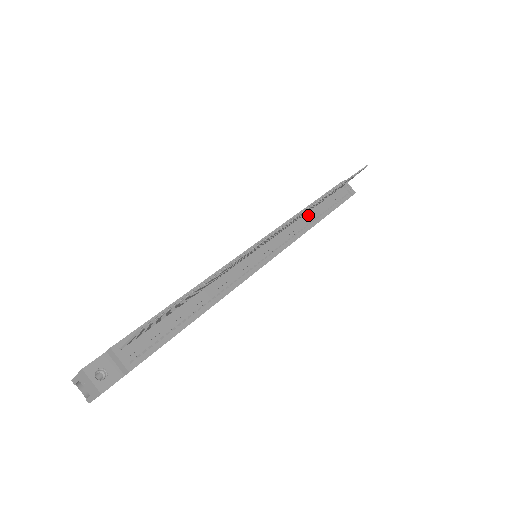
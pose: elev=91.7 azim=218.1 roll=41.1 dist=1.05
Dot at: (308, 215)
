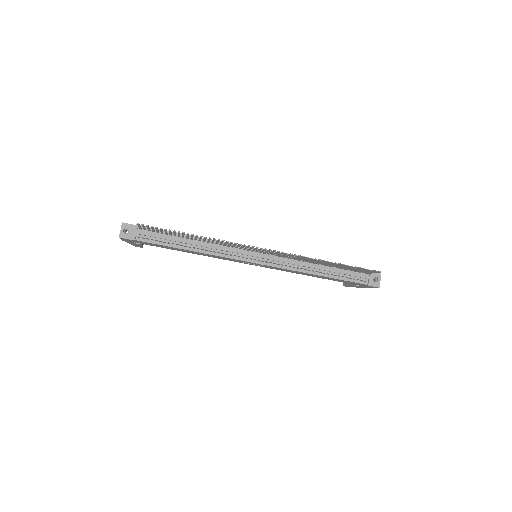
Dot at: (312, 265)
